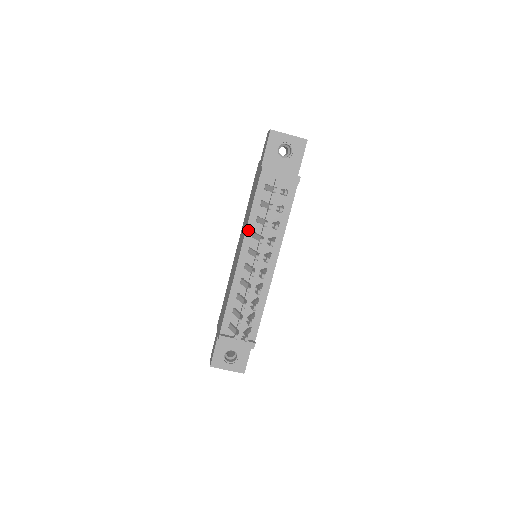
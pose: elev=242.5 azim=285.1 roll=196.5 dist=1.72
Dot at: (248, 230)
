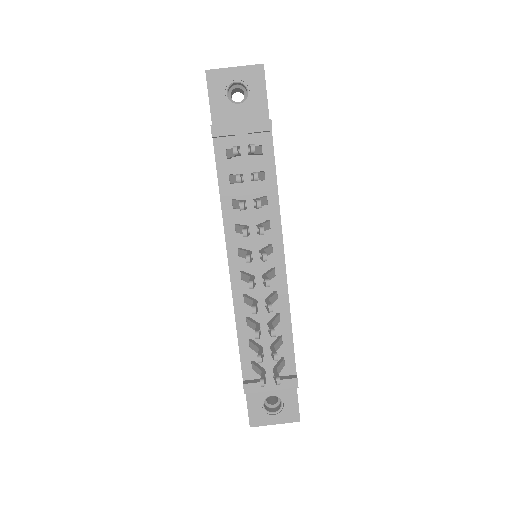
Dot at: (226, 224)
